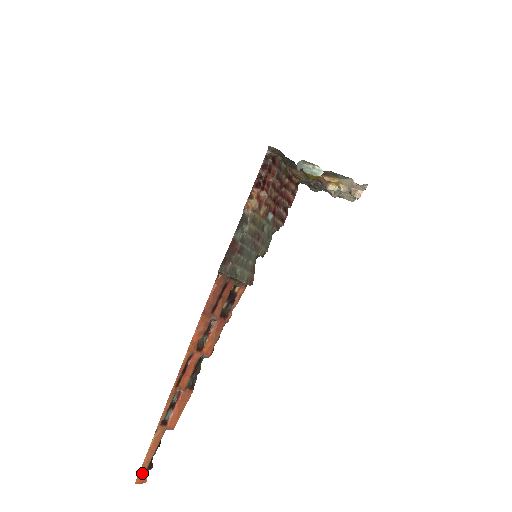
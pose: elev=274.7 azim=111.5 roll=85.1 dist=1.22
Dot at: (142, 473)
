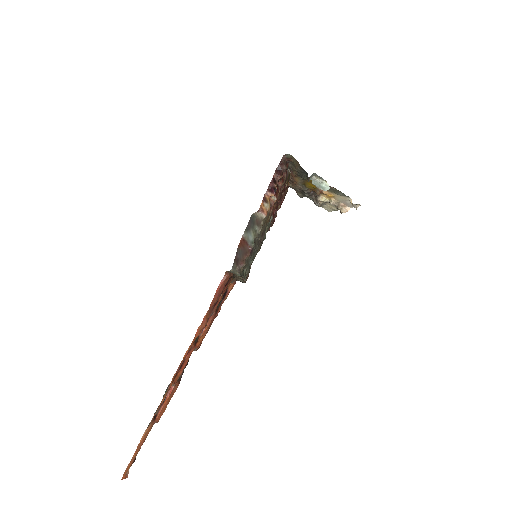
Dot at: (128, 469)
